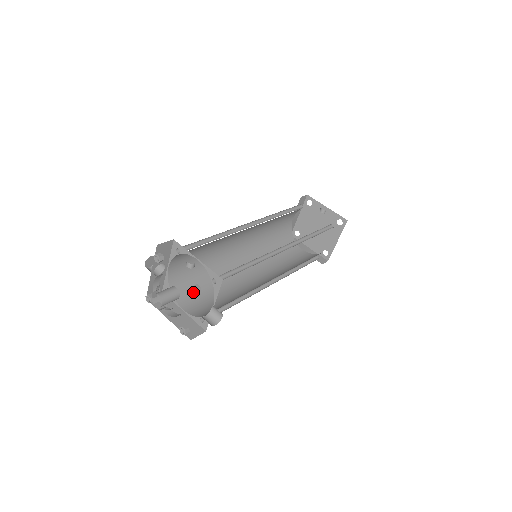
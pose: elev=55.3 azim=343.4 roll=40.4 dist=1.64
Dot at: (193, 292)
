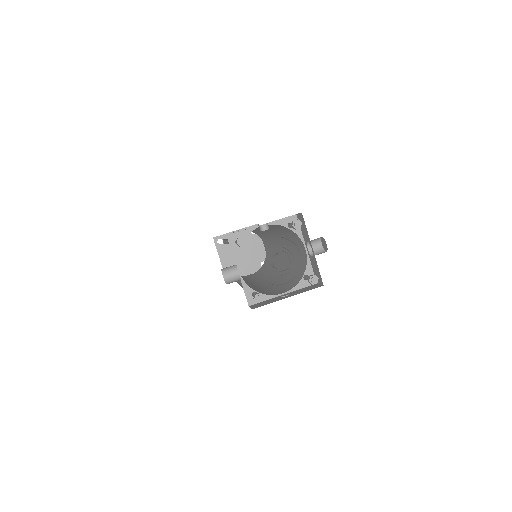
Dot at: (298, 225)
